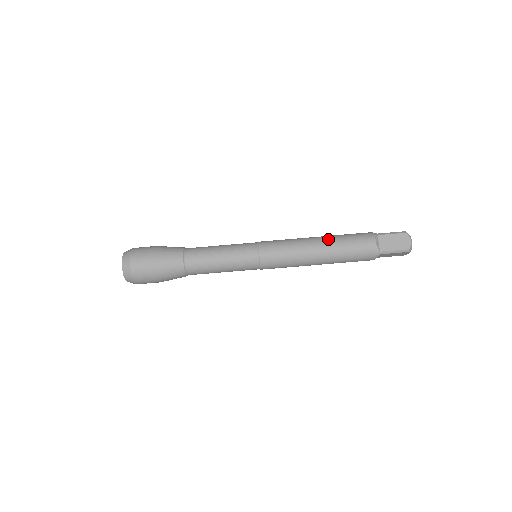
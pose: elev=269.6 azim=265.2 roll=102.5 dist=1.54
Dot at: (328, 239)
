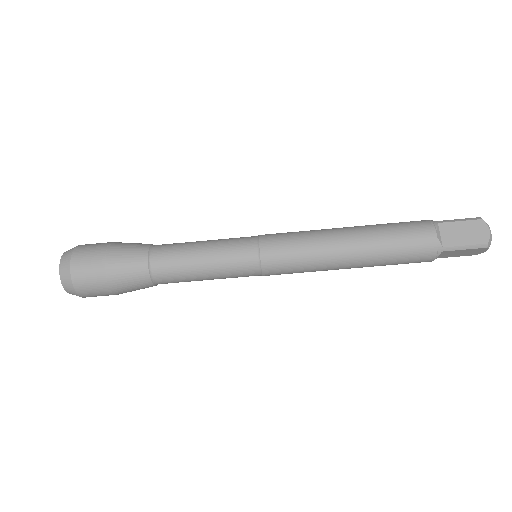
Dot at: (363, 229)
